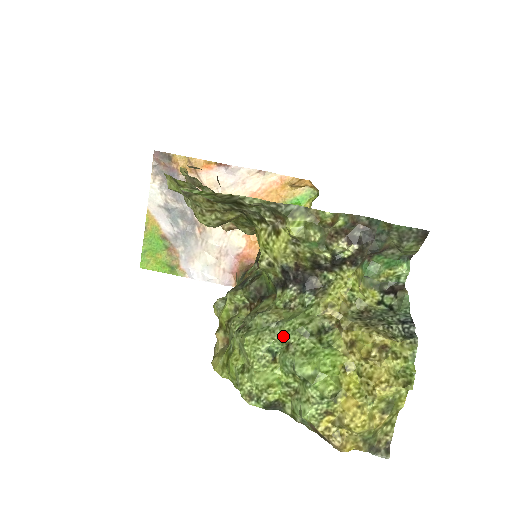
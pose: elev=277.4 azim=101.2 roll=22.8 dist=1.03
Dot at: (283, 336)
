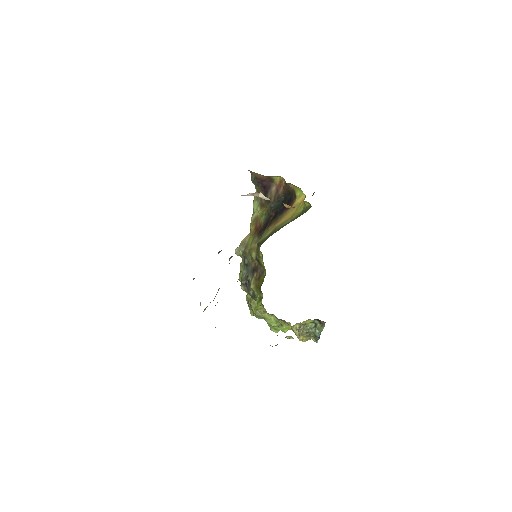
Dot at: occluded
